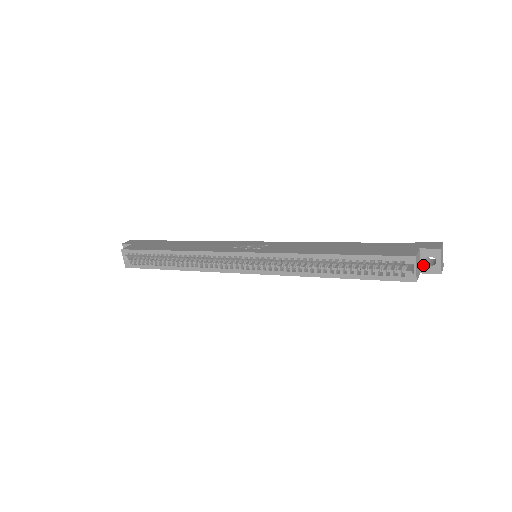
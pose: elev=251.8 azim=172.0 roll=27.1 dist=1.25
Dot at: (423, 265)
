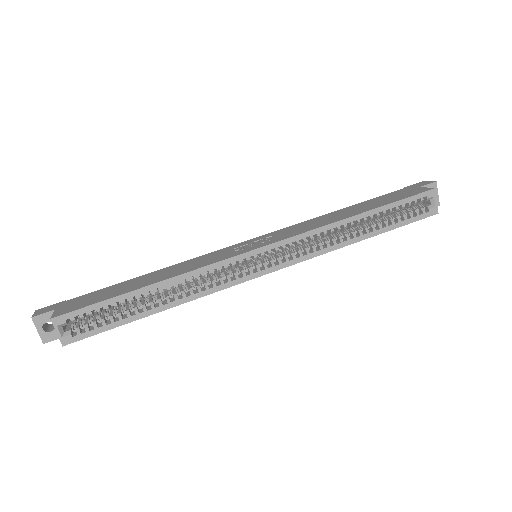
Dot at: occluded
